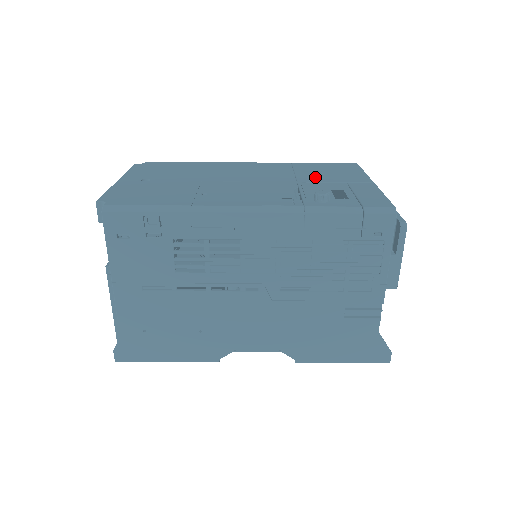
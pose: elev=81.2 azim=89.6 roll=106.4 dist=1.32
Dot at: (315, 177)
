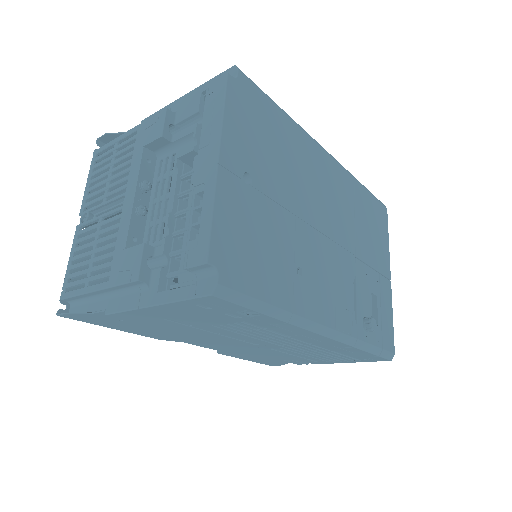
Dot at: (366, 245)
